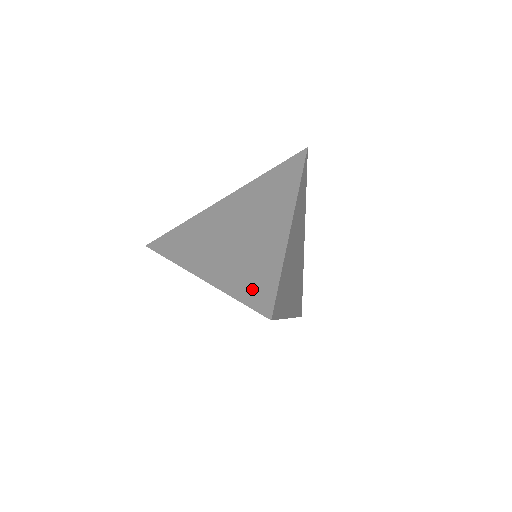
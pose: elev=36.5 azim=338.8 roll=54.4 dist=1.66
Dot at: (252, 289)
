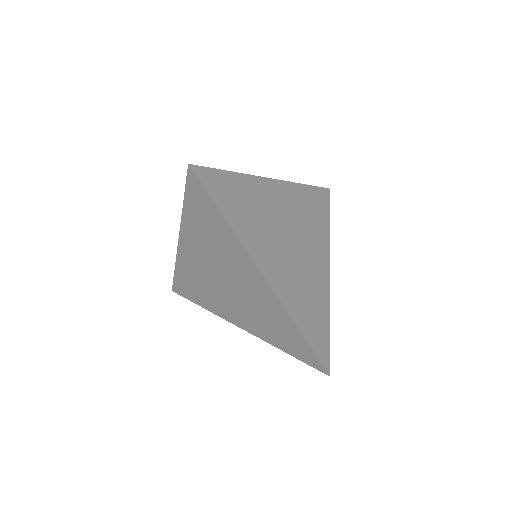
Dot at: (292, 347)
